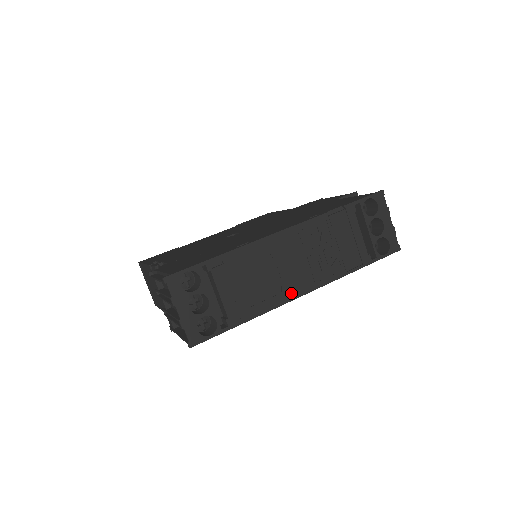
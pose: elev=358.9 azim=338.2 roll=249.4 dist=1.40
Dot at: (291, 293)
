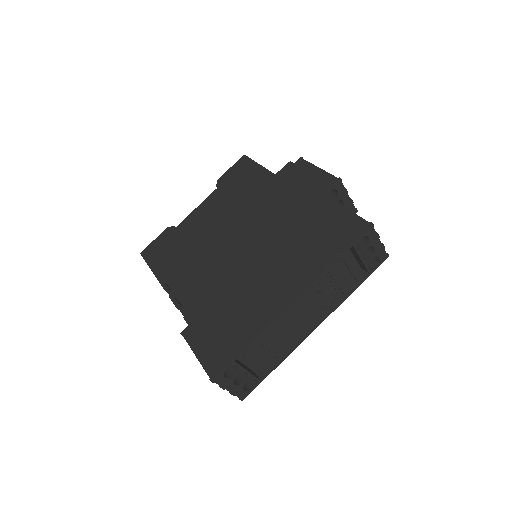
Dot at: (305, 334)
